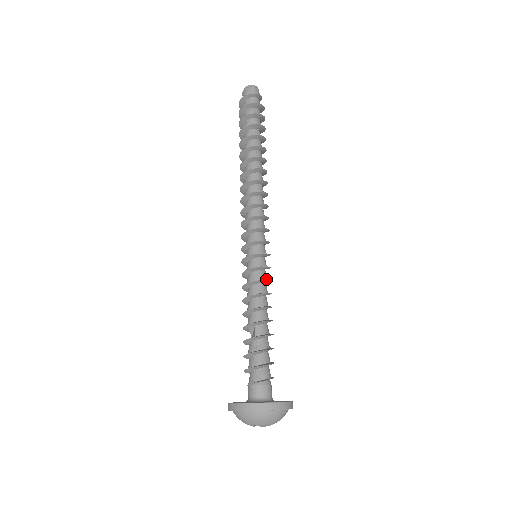
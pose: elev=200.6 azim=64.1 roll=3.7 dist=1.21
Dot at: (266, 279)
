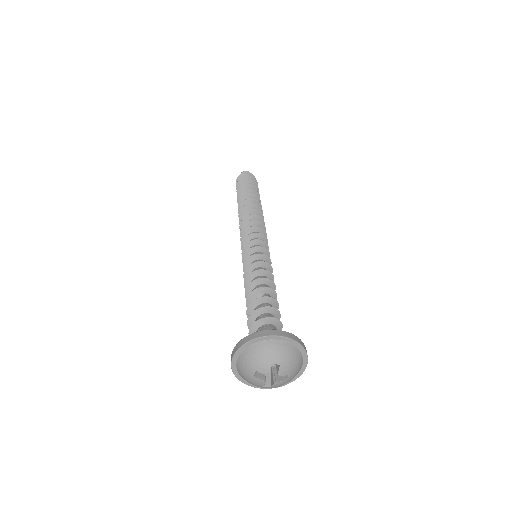
Dot at: (270, 270)
